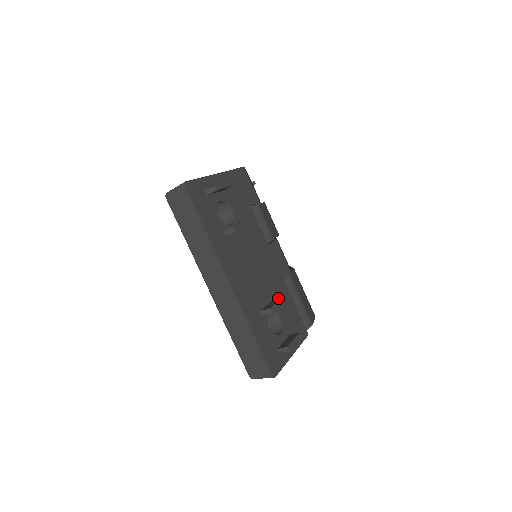
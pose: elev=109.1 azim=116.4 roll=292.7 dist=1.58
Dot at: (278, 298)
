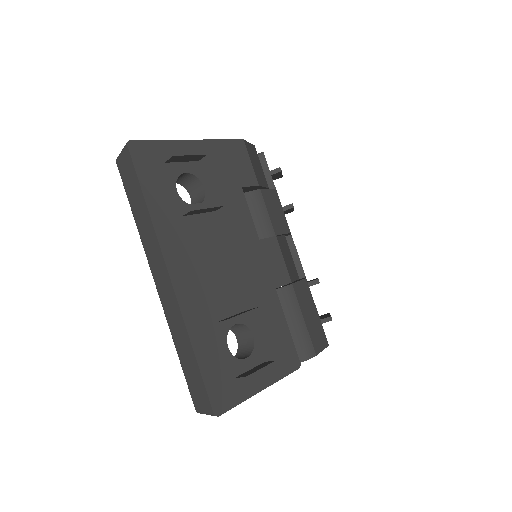
Dot at: (250, 309)
